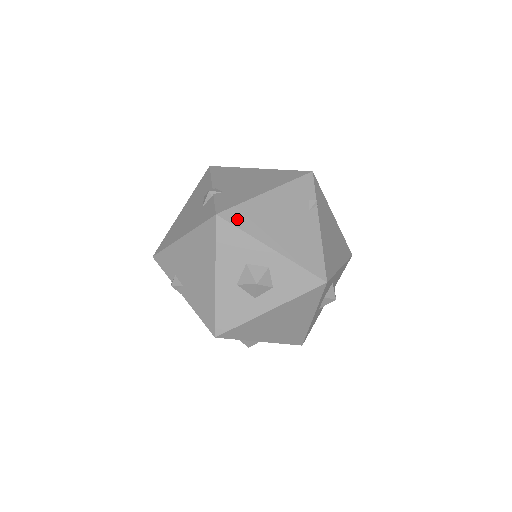
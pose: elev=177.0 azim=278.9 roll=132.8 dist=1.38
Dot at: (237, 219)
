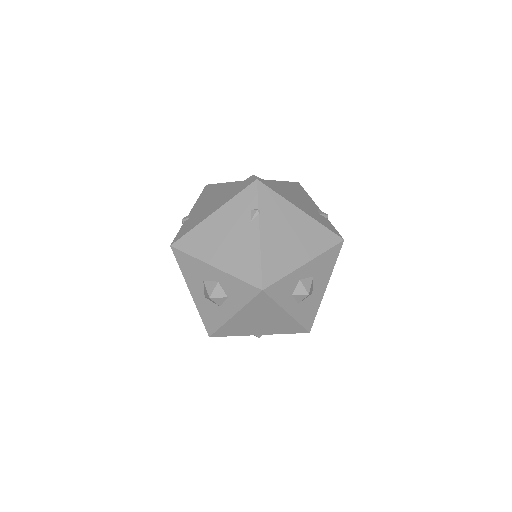
Dot at: (186, 246)
